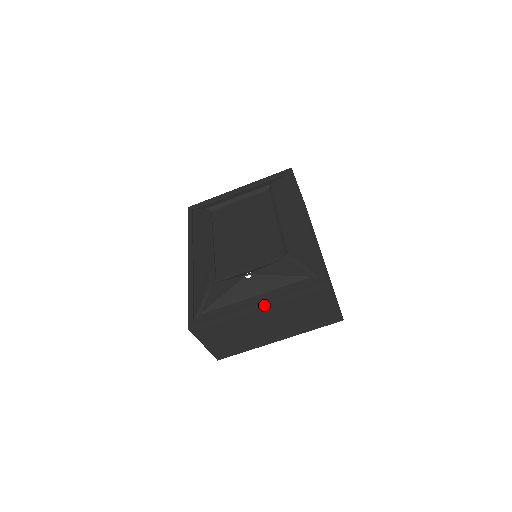
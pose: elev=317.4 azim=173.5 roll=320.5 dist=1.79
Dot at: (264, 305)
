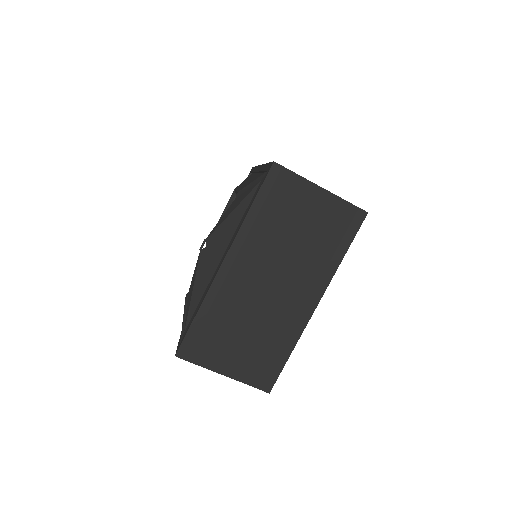
Dot at: (232, 255)
